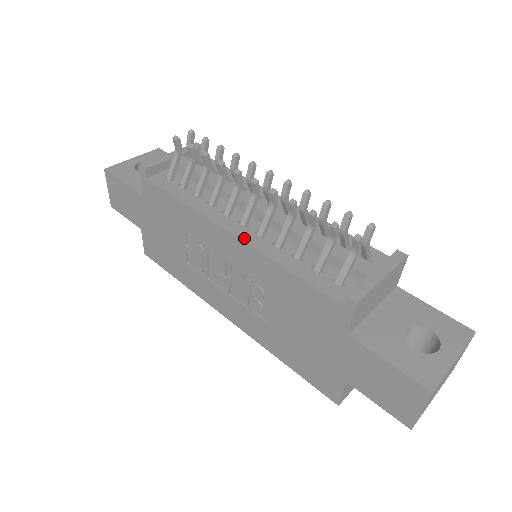
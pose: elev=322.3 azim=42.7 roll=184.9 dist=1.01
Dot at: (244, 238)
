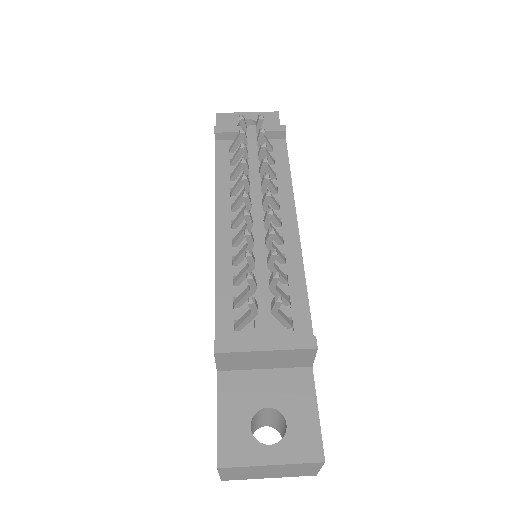
Dot at: (219, 237)
